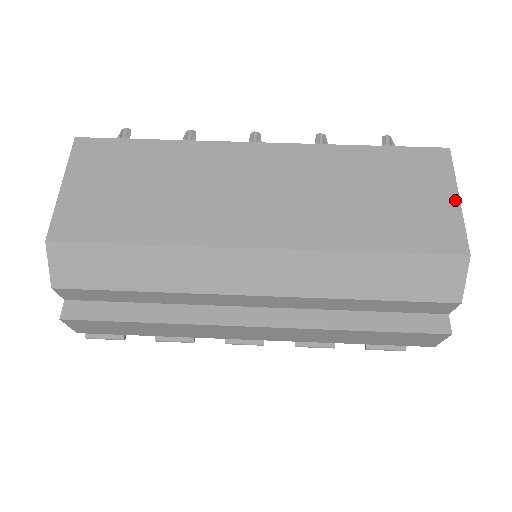
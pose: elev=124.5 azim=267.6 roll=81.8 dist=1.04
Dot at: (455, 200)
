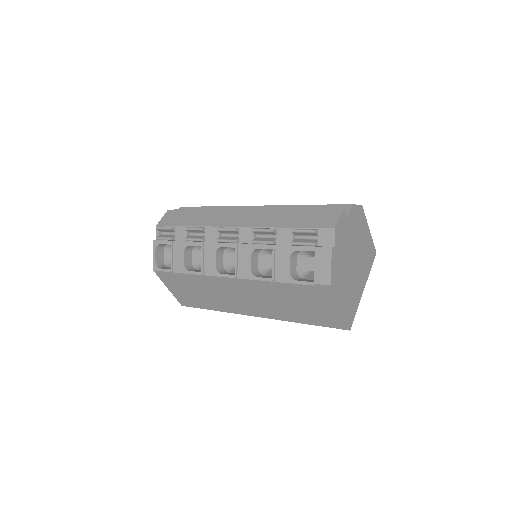
Dot at: occluded
